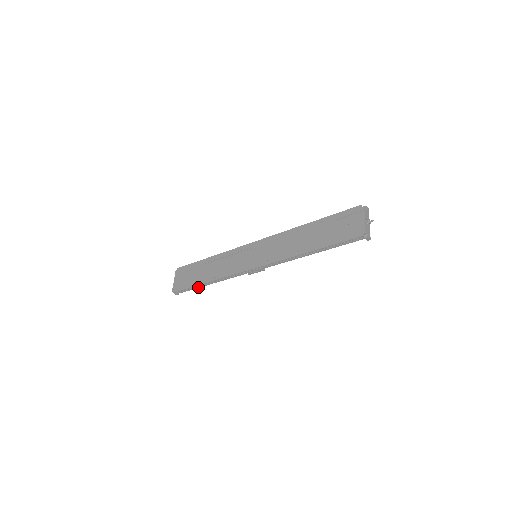
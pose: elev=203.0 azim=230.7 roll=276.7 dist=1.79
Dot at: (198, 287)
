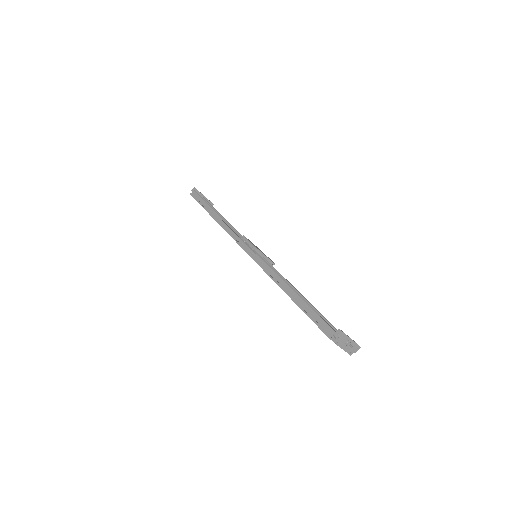
Dot at: occluded
